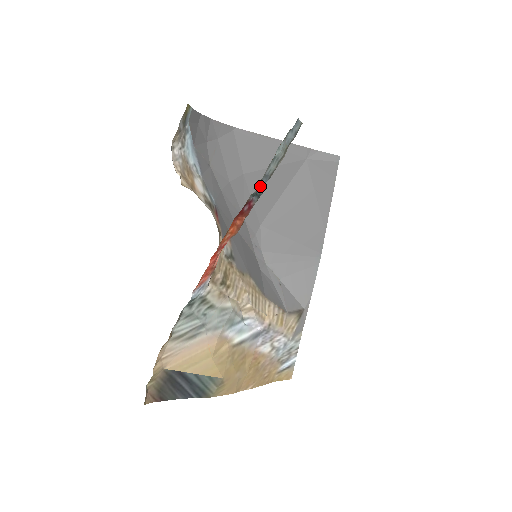
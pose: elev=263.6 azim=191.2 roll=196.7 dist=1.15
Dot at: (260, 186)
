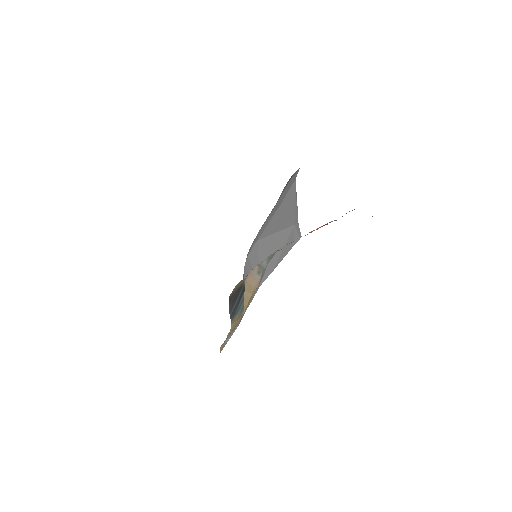
Dot at: occluded
